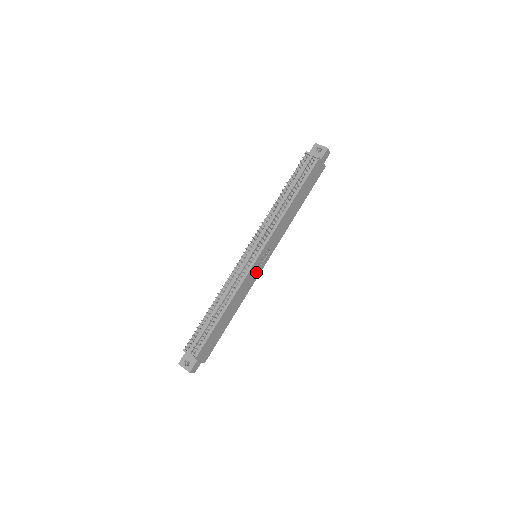
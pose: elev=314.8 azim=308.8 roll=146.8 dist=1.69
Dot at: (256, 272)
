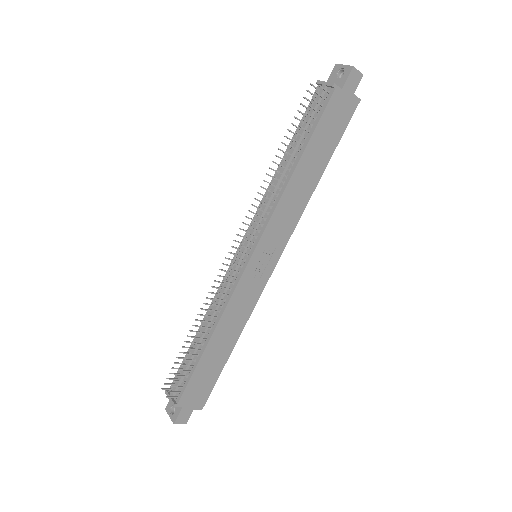
Dot at: (258, 280)
